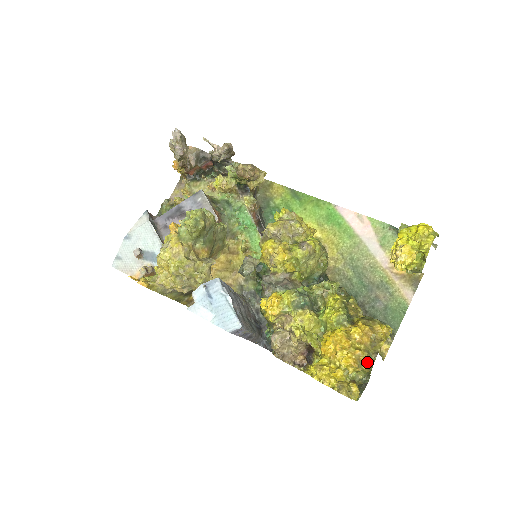
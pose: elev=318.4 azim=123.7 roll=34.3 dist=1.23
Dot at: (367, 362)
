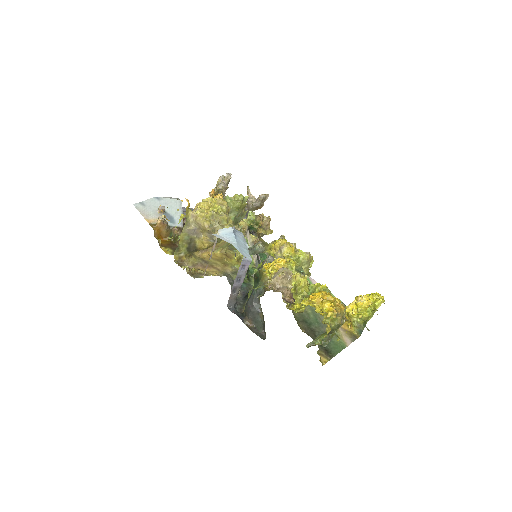
Dot at: occluded
